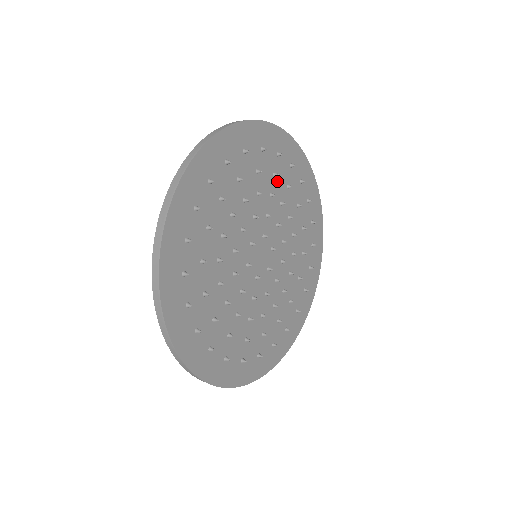
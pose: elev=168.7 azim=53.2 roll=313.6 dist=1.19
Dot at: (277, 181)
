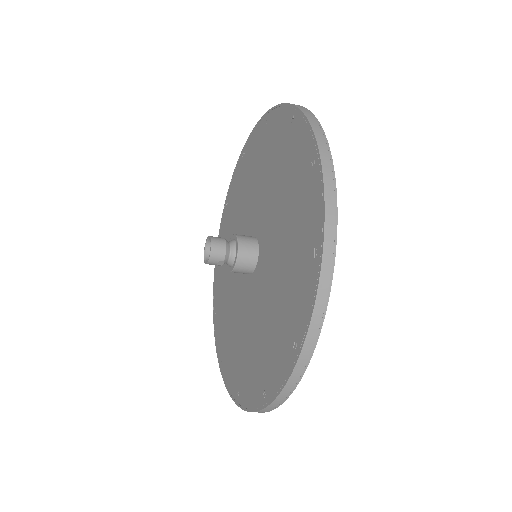
Dot at: occluded
